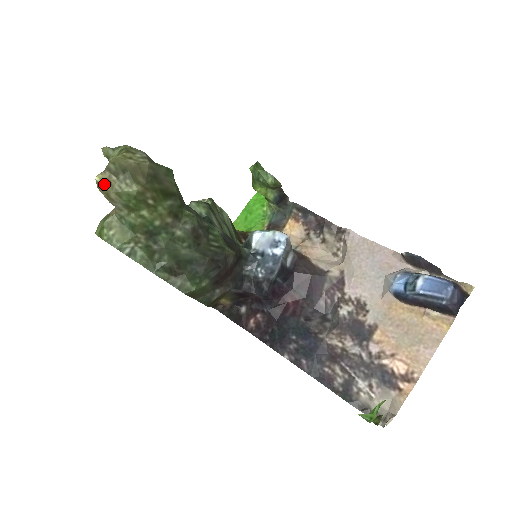
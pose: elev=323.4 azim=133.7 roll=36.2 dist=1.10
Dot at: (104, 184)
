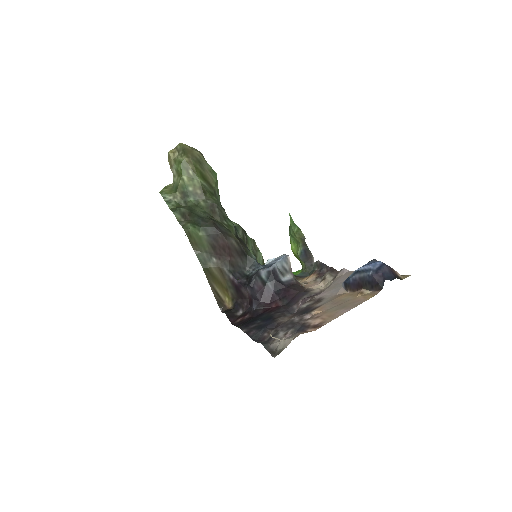
Dot at: (171, 154)
